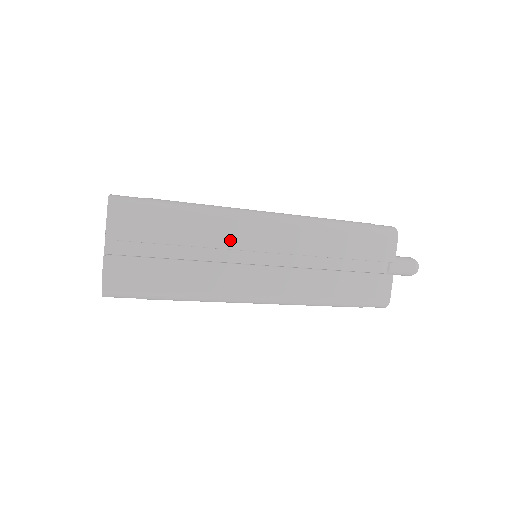
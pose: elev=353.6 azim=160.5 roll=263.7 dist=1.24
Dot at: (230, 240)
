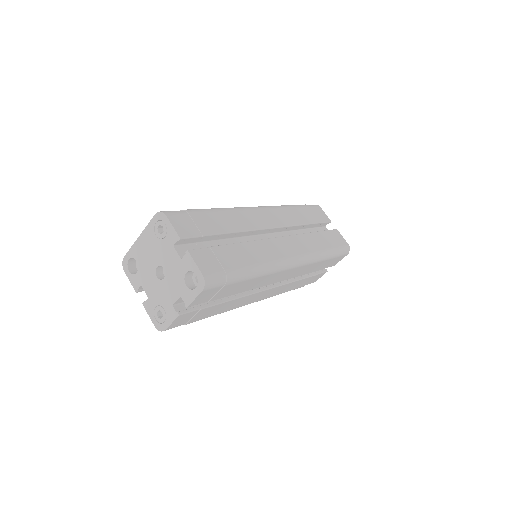
Dot at: (249, 224)
